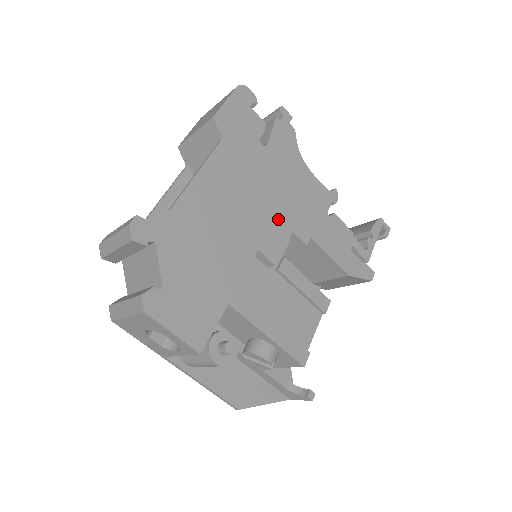
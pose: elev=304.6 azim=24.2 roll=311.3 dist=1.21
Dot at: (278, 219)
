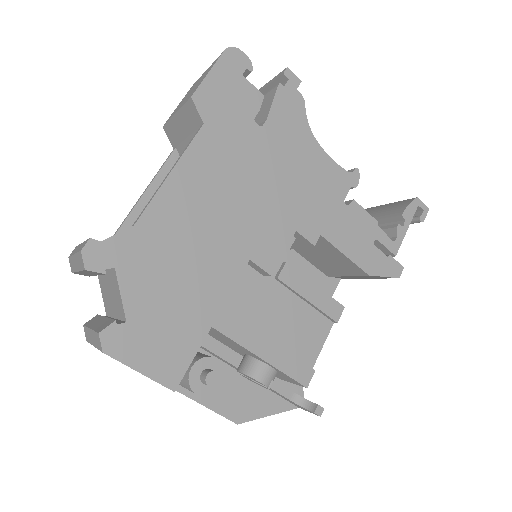
Dot at: (277, 218)
